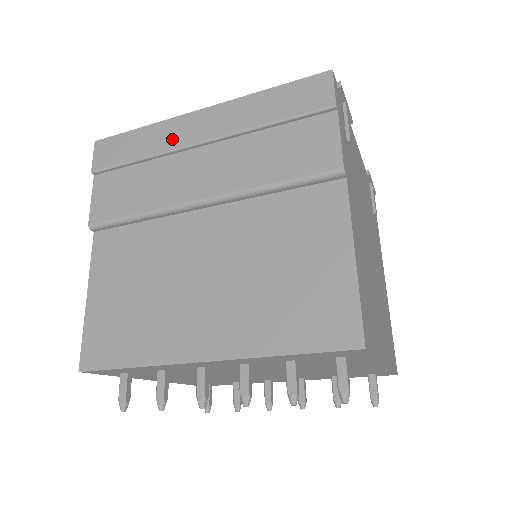
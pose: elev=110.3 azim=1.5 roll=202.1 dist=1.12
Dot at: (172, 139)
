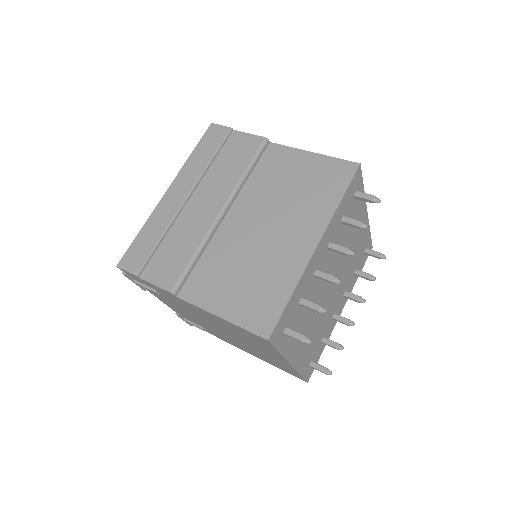
Dot at: (168, 213)
